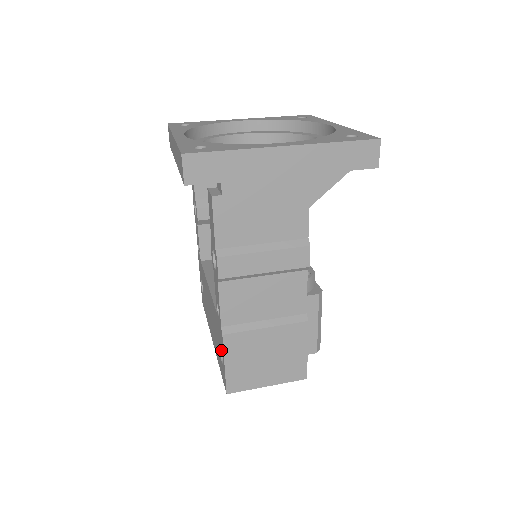
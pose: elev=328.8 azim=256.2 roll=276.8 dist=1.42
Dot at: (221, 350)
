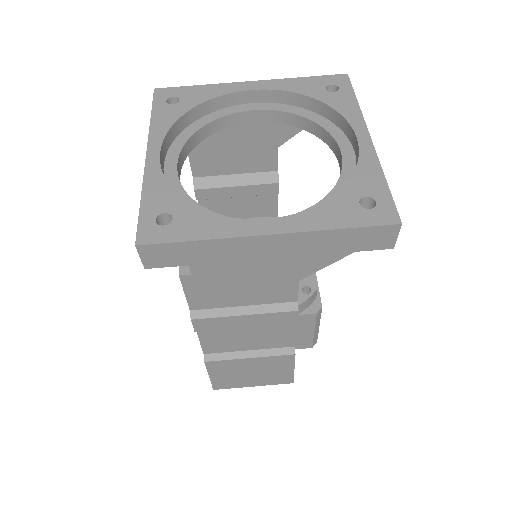
Dot at: occluded
